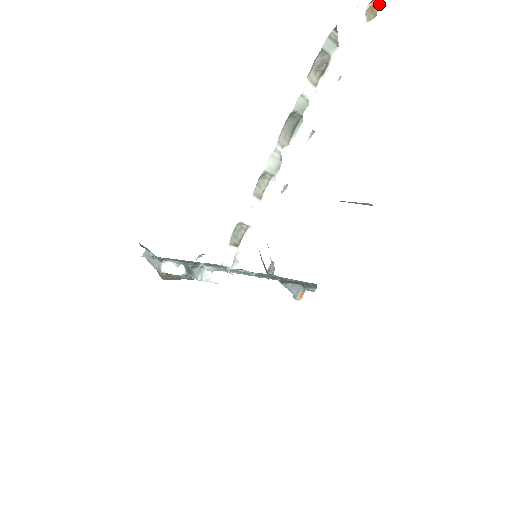
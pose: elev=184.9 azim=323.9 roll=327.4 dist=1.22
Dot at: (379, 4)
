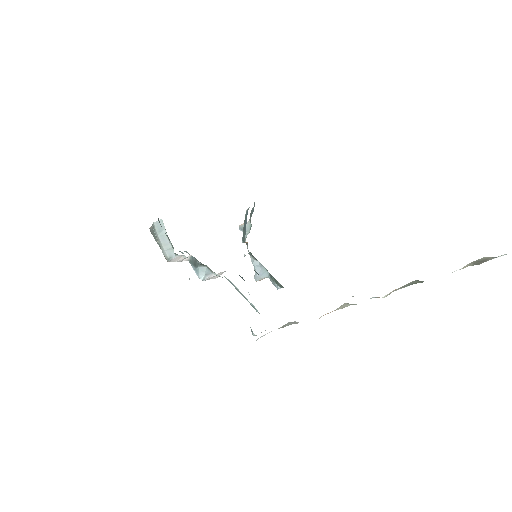
Dot at: out of frame
